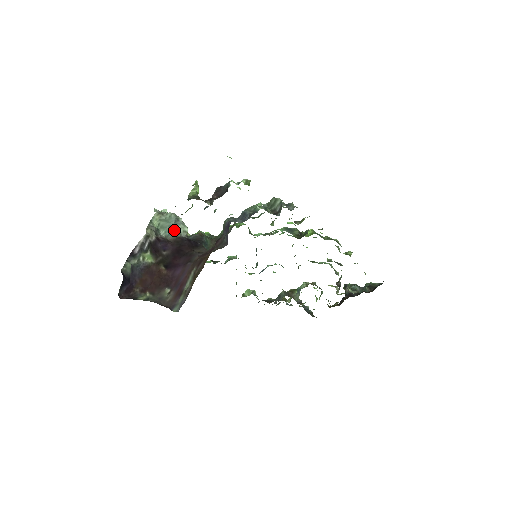
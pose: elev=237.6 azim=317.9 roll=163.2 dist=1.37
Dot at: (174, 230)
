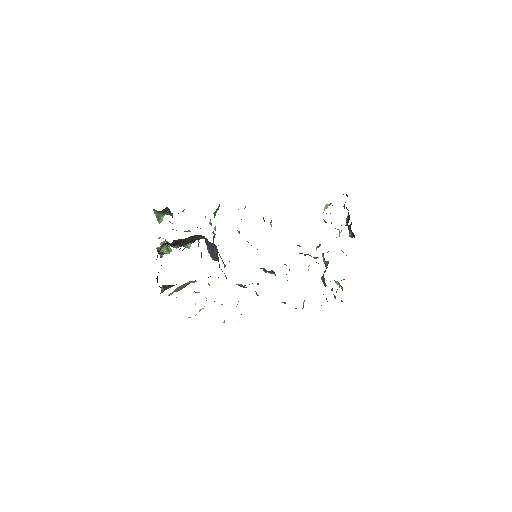
Dot at: (186, 285)
